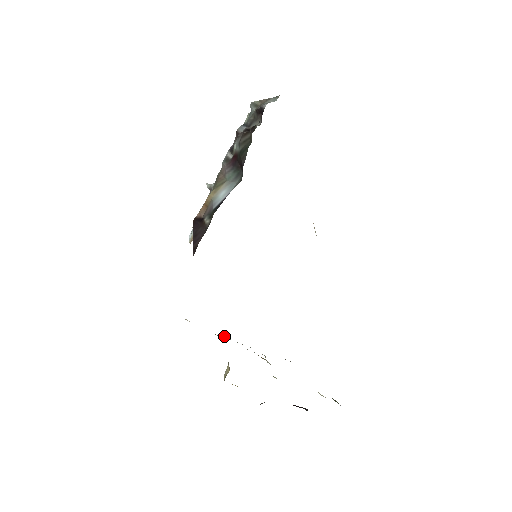
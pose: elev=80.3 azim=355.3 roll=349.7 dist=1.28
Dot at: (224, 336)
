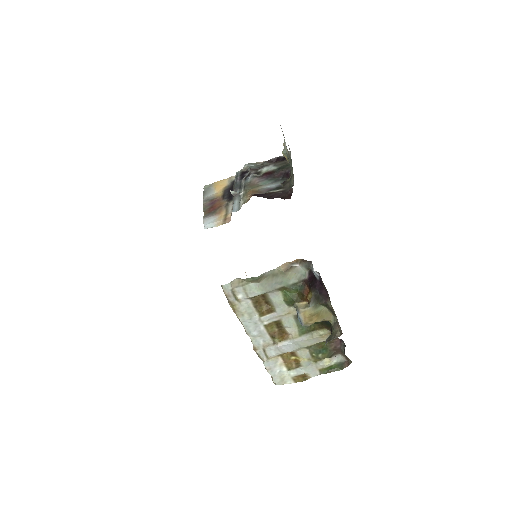
Dot at: (250, 312)
